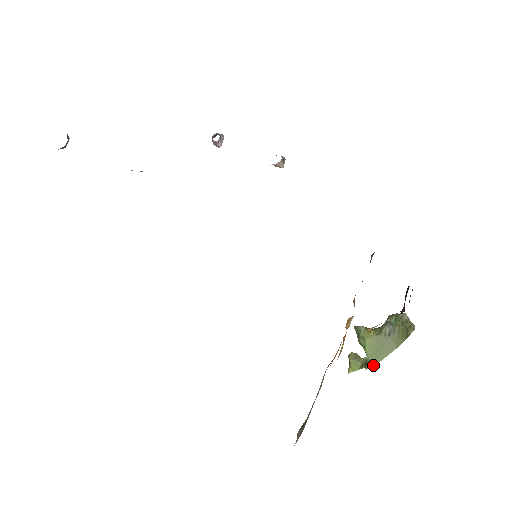
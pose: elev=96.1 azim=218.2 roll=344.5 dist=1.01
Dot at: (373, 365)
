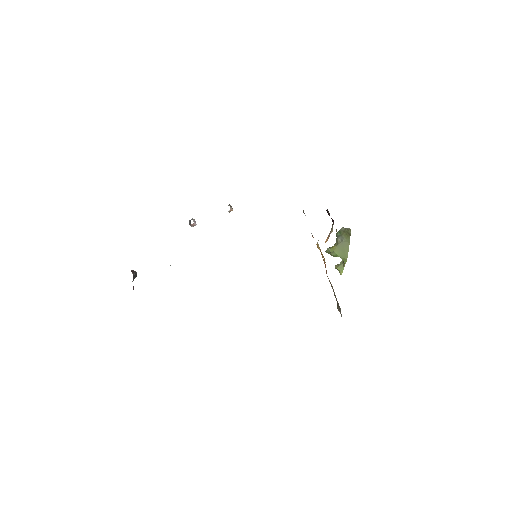
Dot at: (346, 259)
